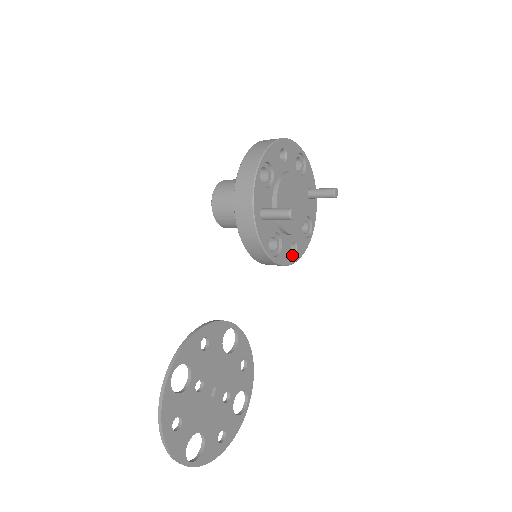
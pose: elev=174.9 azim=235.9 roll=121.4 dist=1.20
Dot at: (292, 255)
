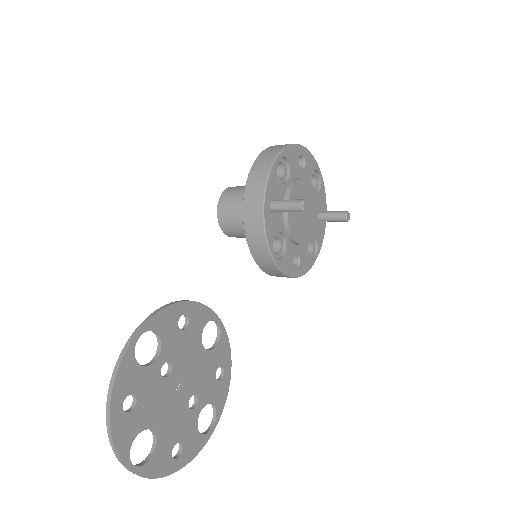
Dot at: (294, 268)
